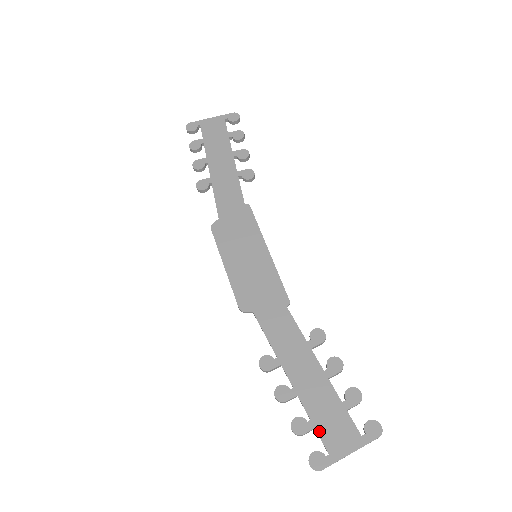
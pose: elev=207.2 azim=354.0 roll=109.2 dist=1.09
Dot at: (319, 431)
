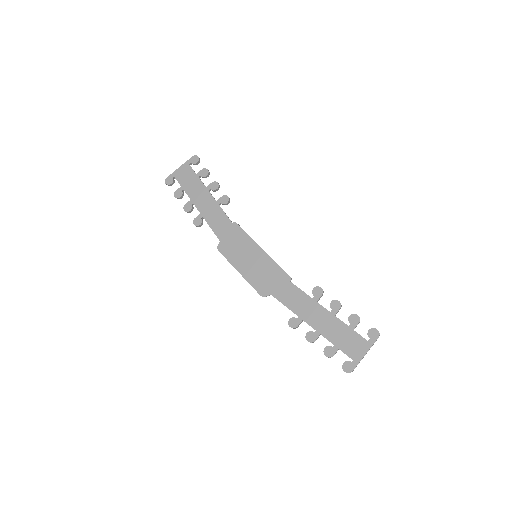
Dot at: (342, 349)
